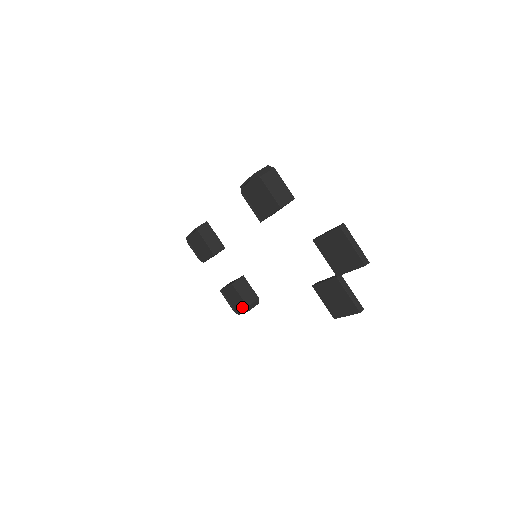
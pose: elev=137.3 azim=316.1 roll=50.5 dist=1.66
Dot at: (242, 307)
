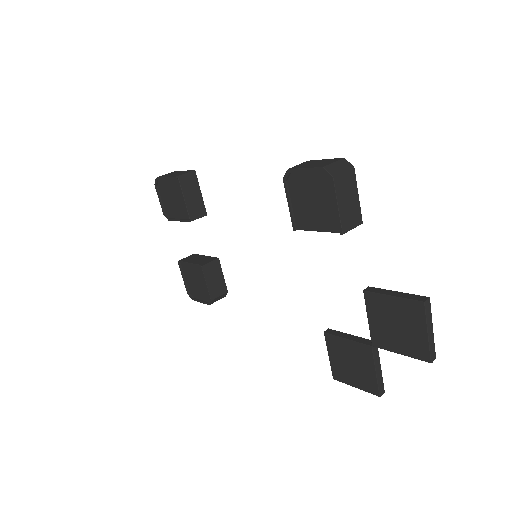
Dot at: (202, 295)
